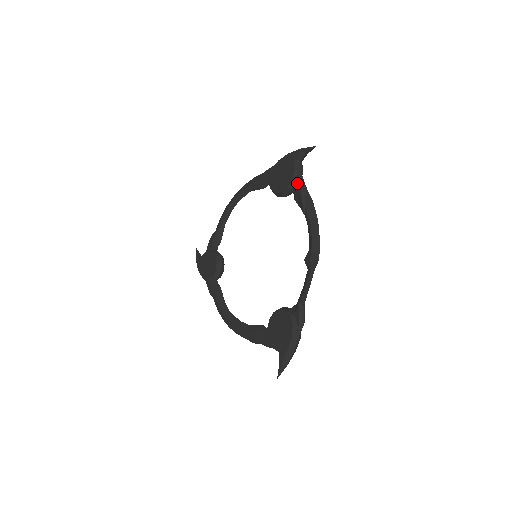
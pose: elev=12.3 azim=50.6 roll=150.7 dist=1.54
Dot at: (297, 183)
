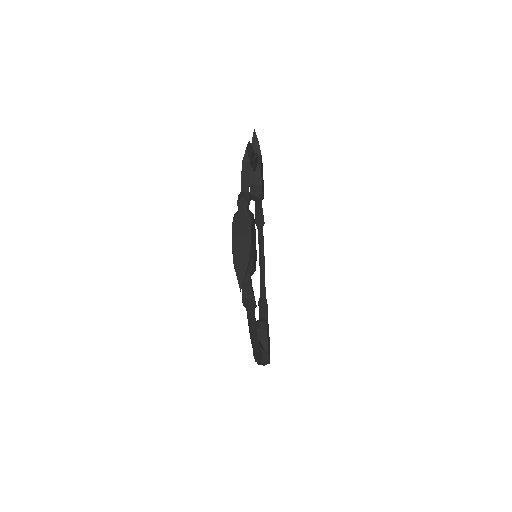
Dot at: occluded
